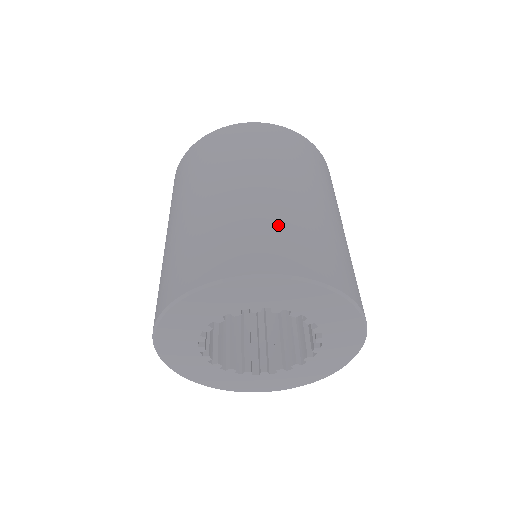
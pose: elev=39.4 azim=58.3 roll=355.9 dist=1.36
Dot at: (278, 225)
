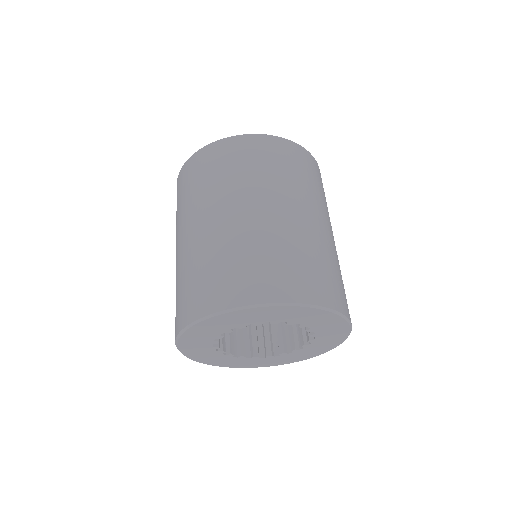
Dot at: (301, 254)
